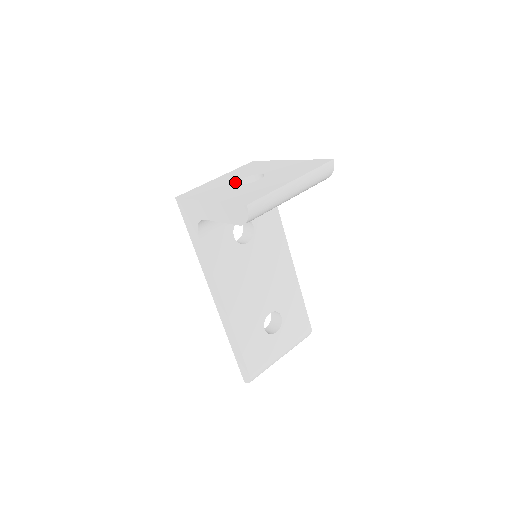
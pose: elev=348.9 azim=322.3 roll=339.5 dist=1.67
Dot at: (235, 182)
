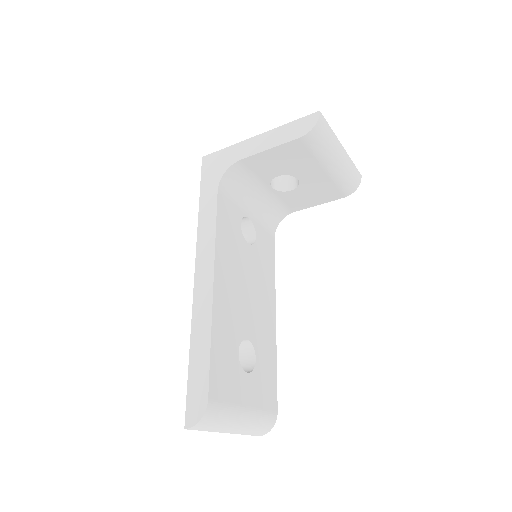
Dot at: occluded
